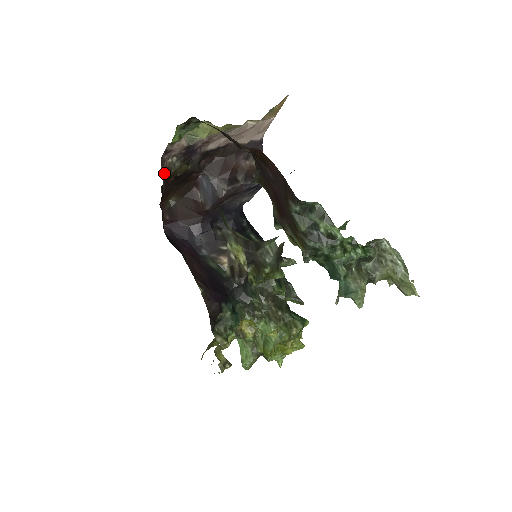
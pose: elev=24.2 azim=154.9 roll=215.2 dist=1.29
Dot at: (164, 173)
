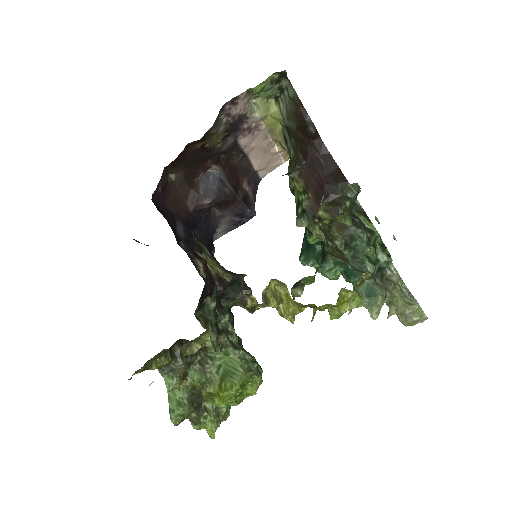
Dot at: (215, 122)
